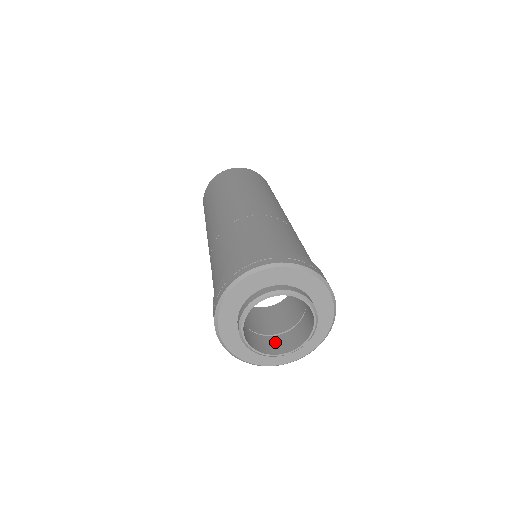
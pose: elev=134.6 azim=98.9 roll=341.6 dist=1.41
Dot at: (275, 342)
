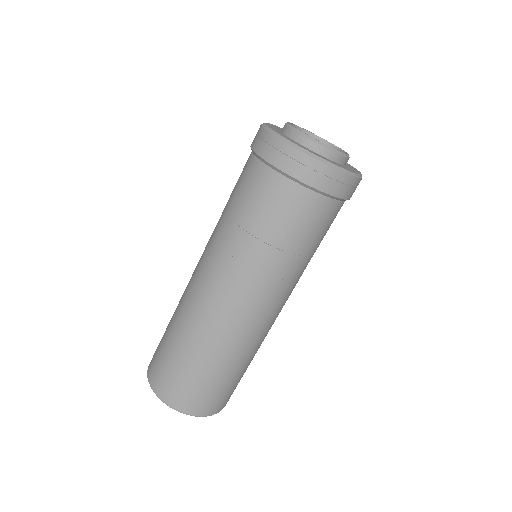
Dot at: occluded
